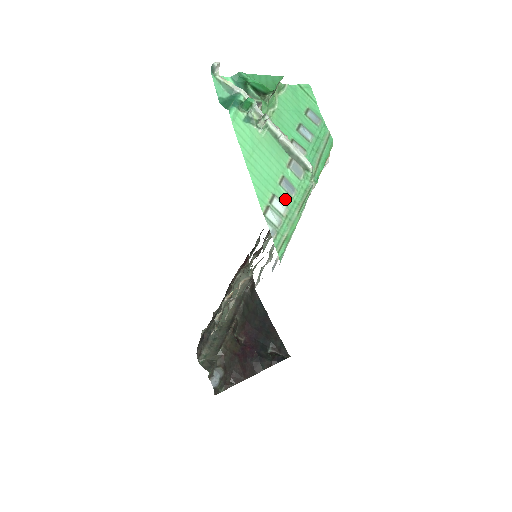
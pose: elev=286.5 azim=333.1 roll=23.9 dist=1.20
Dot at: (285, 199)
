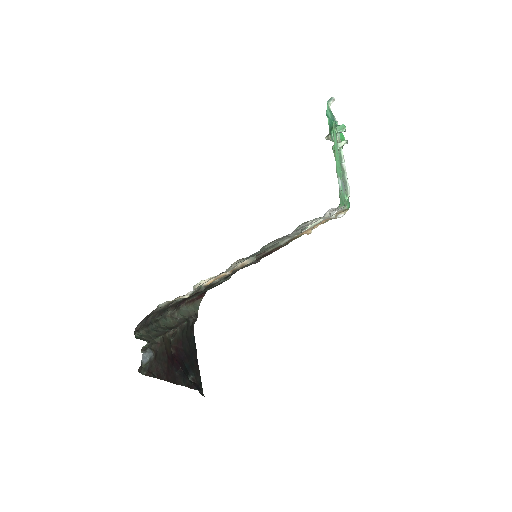
Dot at: (341, 188)
